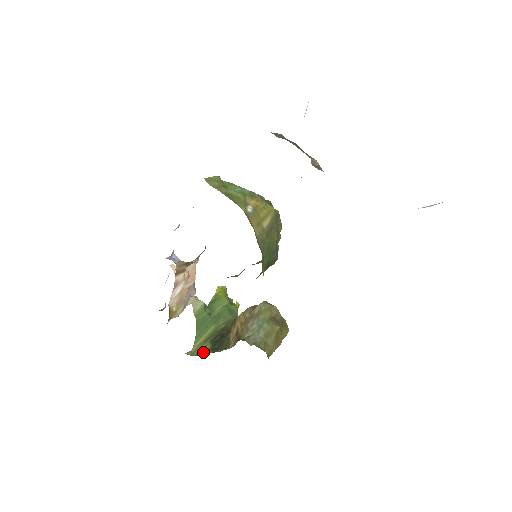
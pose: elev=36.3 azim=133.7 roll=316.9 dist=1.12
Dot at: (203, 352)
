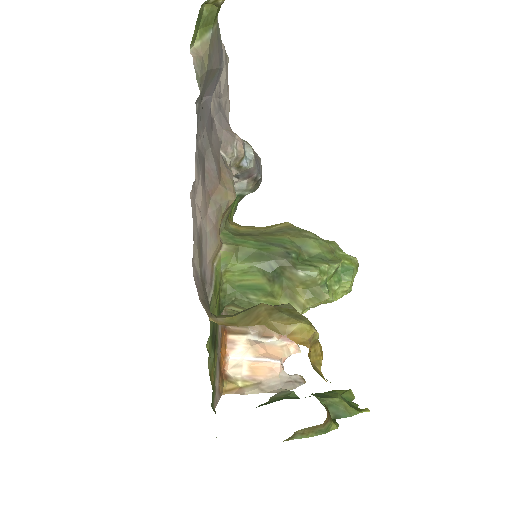
Dot at: occluded
